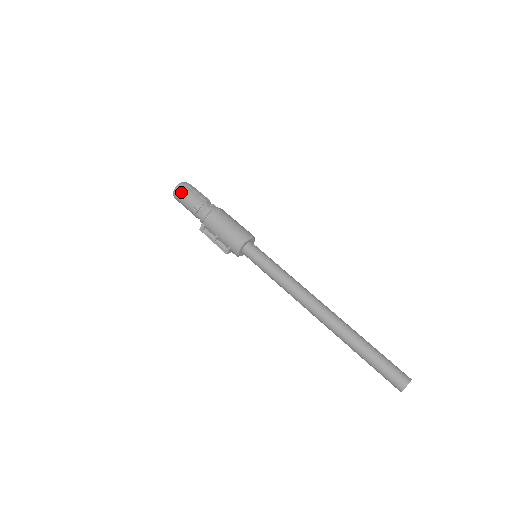
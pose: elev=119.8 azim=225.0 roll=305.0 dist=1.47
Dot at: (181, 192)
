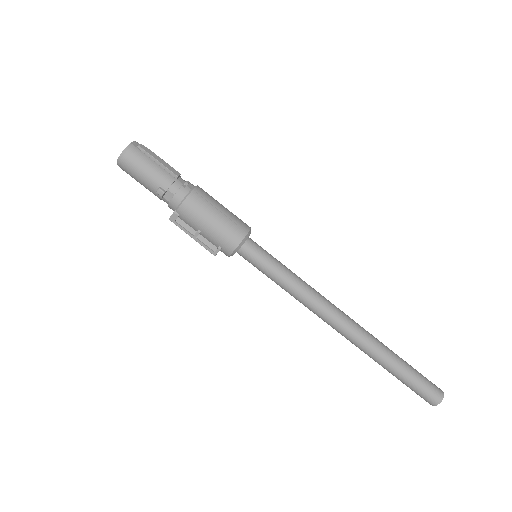
Dot at: (133, 161)
